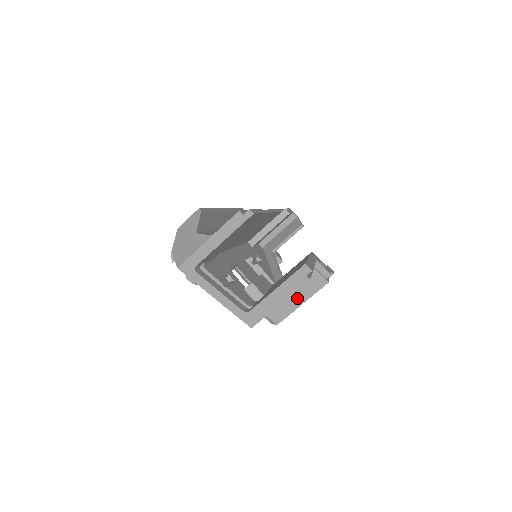
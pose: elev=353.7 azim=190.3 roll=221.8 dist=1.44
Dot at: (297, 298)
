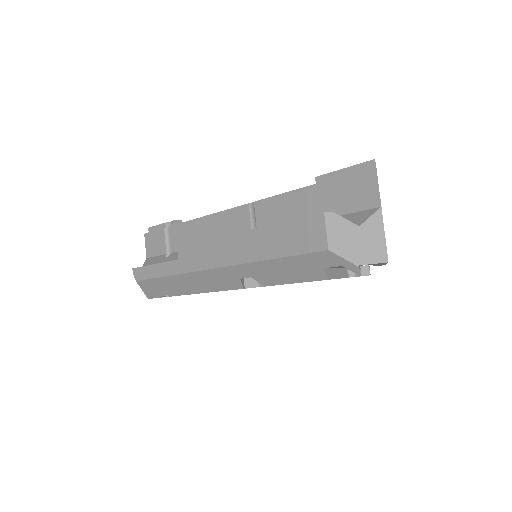
Dot at: occluded
